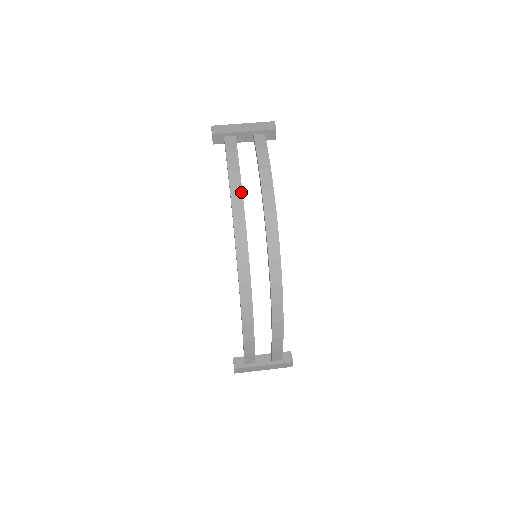
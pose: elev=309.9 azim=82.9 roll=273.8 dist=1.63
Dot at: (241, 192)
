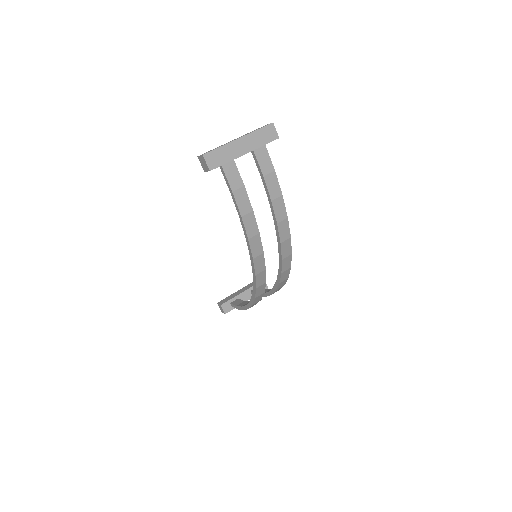
Dot at: (258, 234)
